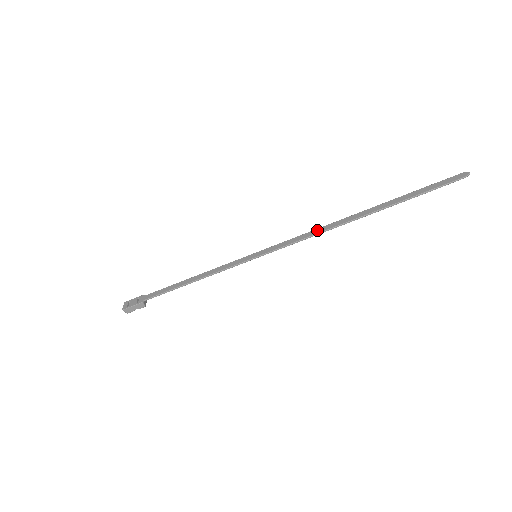
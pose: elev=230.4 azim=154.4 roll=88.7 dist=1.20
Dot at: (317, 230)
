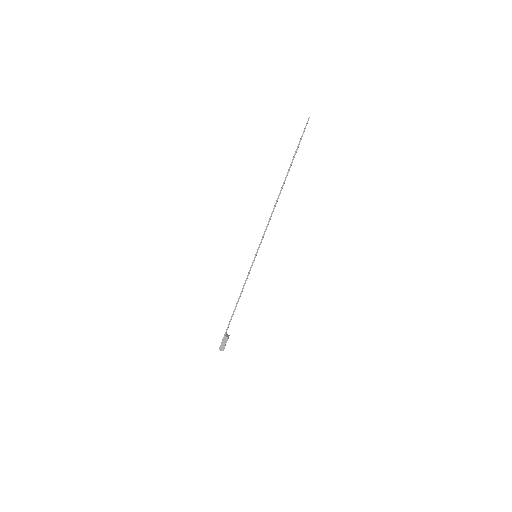
Dot at: (271, 214)
